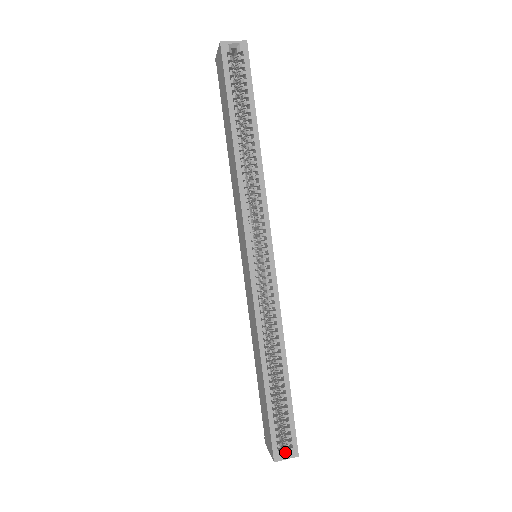
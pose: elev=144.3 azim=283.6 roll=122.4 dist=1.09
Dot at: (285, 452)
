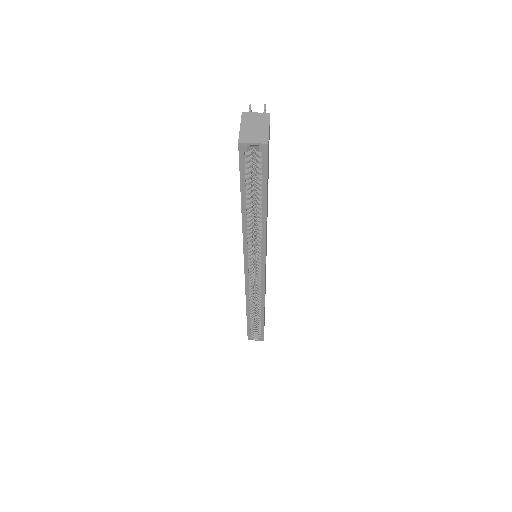
Dot at: (256, 337)
